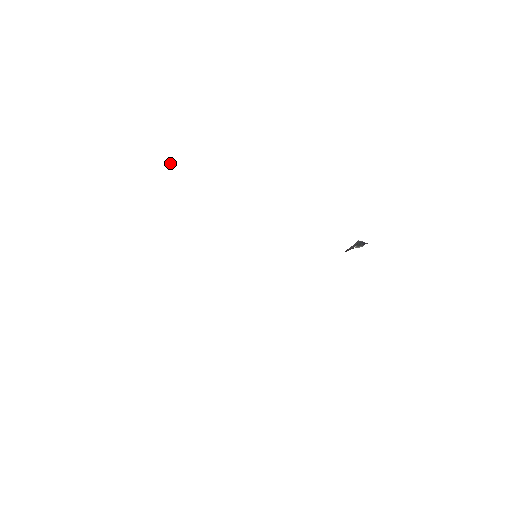
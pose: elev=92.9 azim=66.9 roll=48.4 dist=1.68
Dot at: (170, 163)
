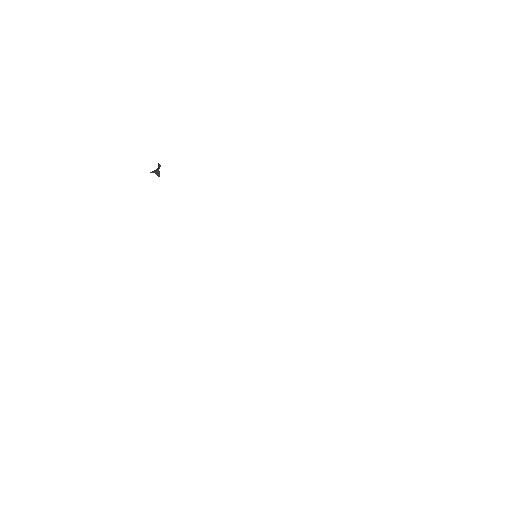
Dot at: (157, 168)
